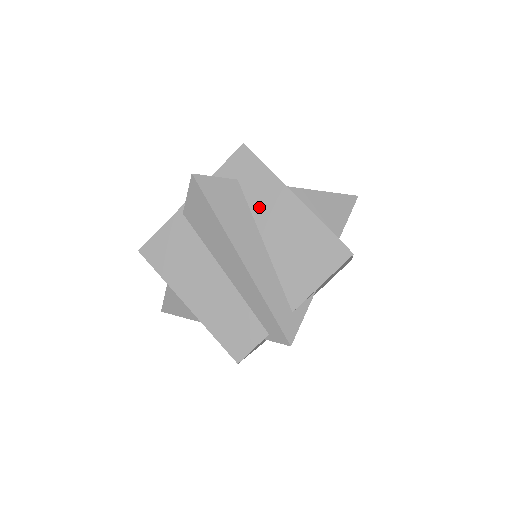
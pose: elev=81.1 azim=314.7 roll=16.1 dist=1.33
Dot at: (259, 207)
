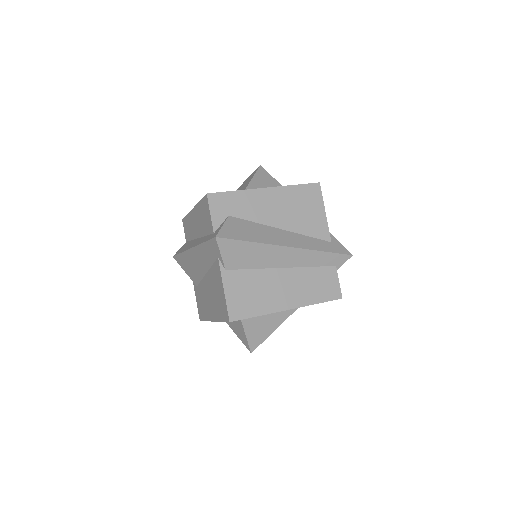
Dot at: (256, 215)
